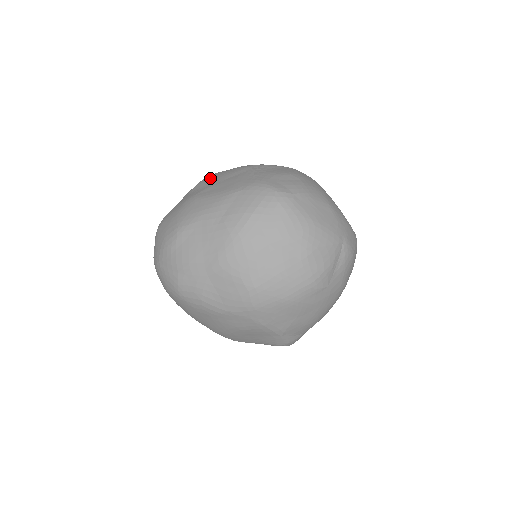
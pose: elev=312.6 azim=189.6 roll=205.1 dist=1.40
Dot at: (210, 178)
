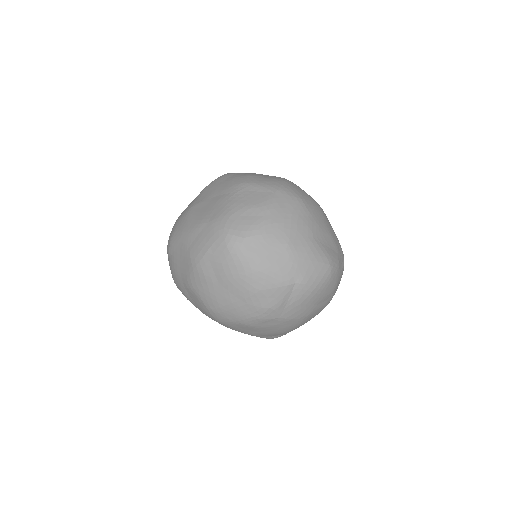
Dot at: (212, 185)
